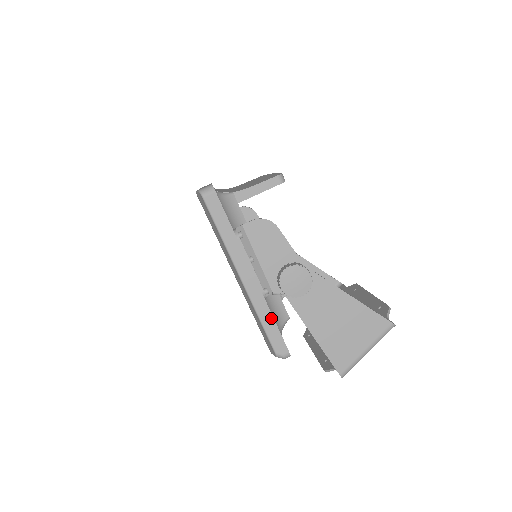
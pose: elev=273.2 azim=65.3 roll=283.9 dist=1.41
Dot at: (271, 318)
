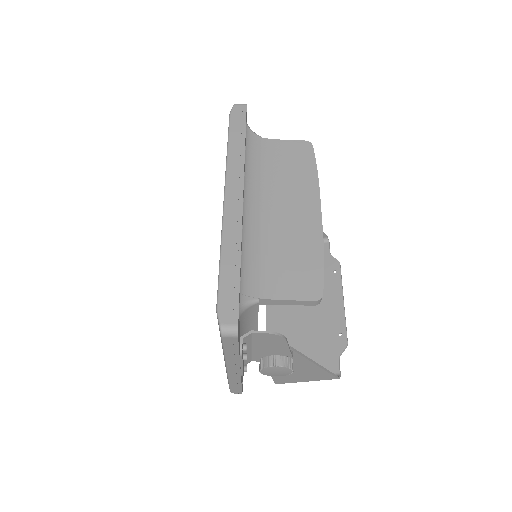
Dot at: (239, 384)
